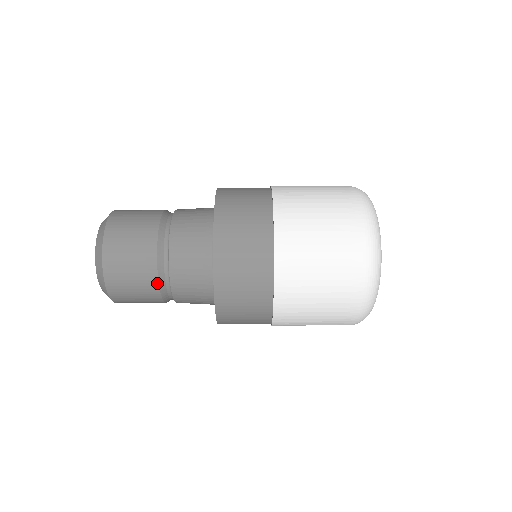
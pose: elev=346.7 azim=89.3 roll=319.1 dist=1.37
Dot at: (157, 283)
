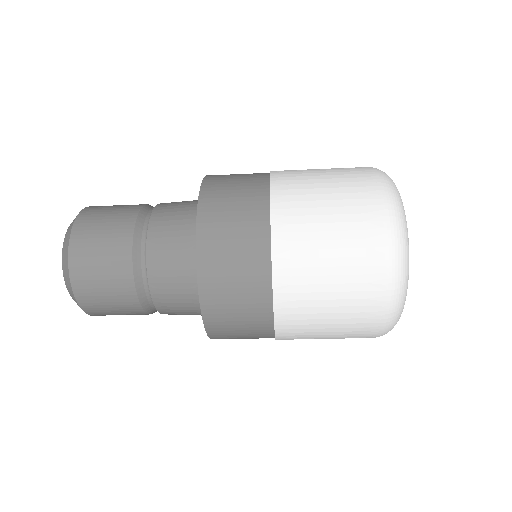
Dot at: (130, 251)
